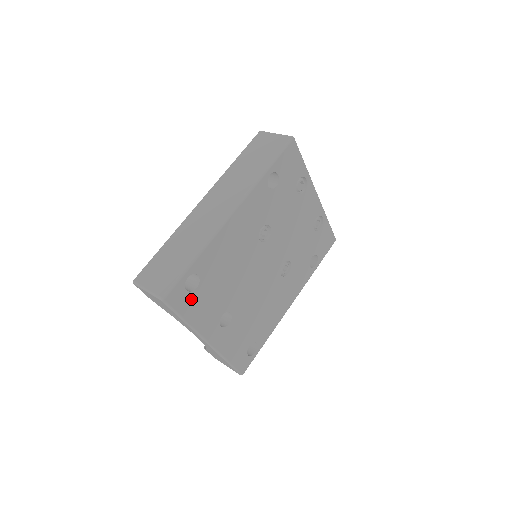
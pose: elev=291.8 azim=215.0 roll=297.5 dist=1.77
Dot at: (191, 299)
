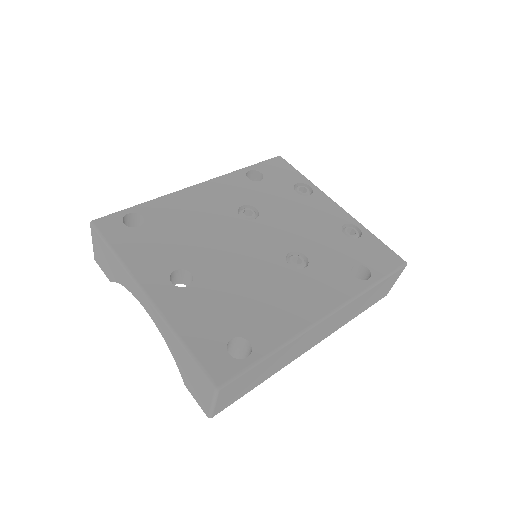
Dot at: (129, 234)
